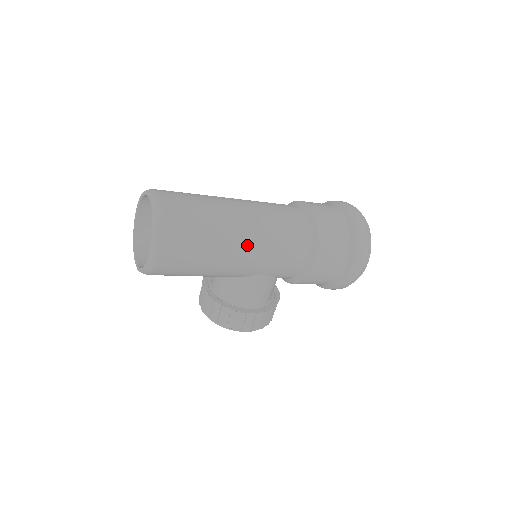
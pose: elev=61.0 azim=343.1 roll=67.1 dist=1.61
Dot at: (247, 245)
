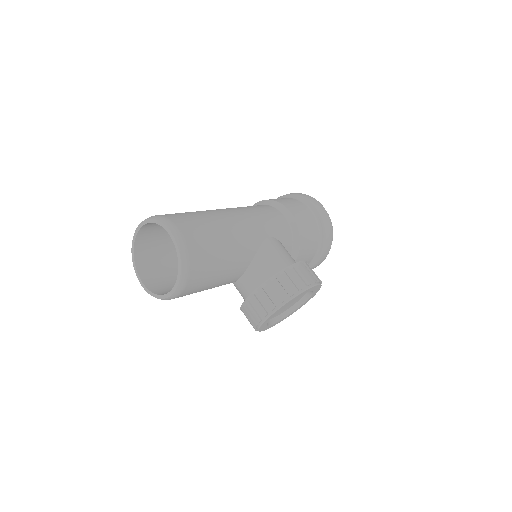
Dot at: (234, 213)
